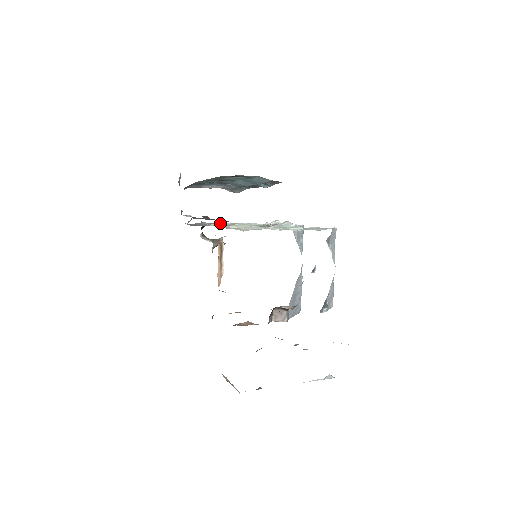
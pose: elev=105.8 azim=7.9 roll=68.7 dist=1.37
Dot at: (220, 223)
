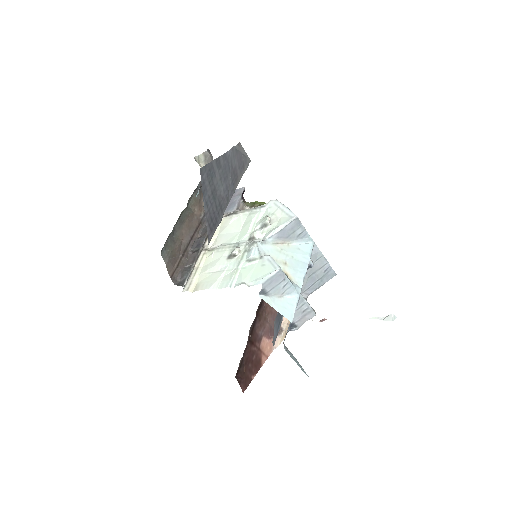
Dot at: (229, 219)
